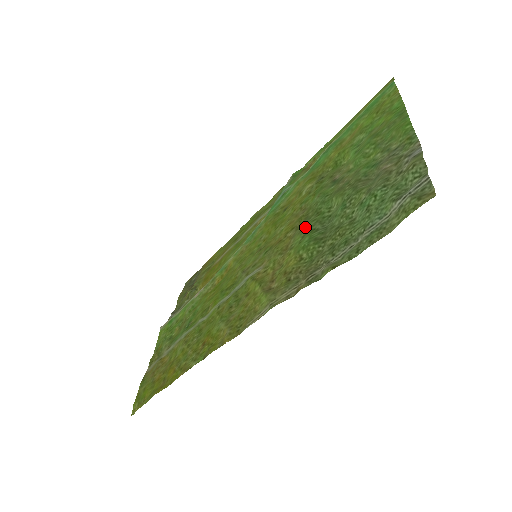
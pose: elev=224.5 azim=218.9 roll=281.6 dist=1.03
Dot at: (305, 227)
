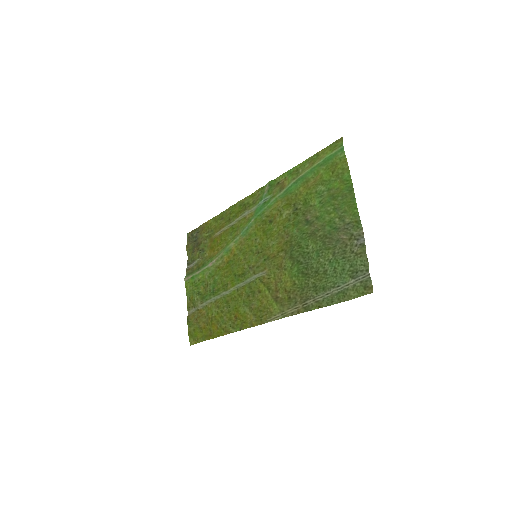
Dot at: (292, 255)
